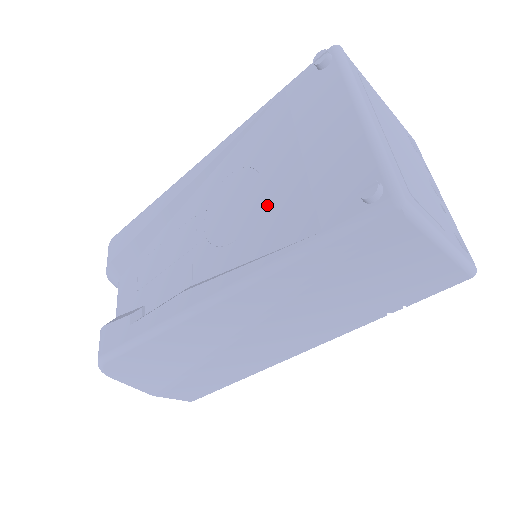
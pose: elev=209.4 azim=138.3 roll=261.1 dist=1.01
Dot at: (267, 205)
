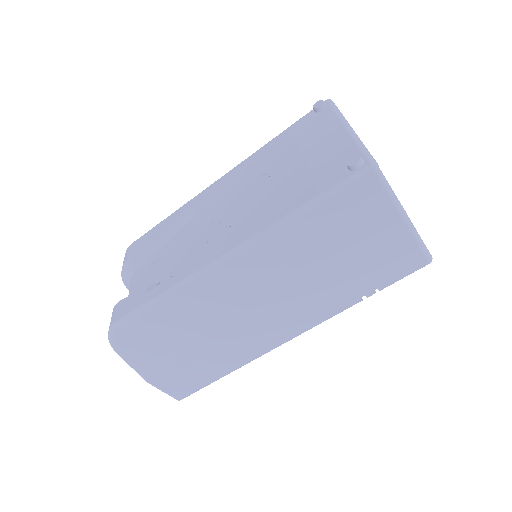
Dot at: (275, 191)
